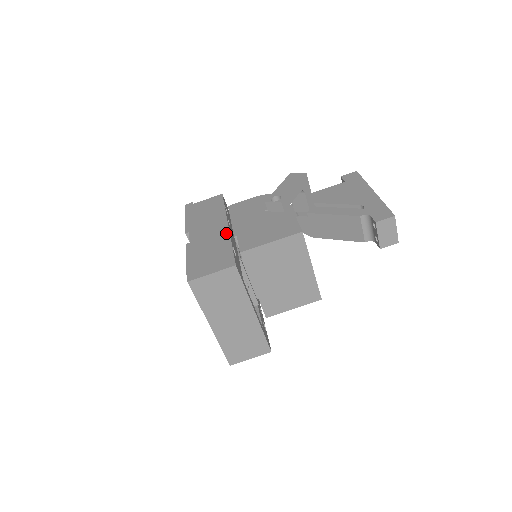
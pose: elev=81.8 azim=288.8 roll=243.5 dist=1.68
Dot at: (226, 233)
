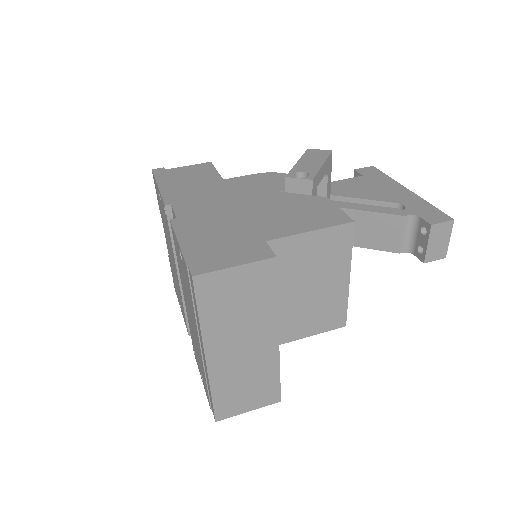
Dot at: (238, 210)
